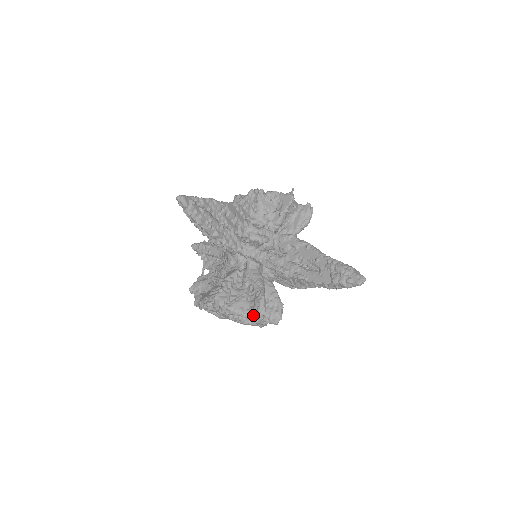
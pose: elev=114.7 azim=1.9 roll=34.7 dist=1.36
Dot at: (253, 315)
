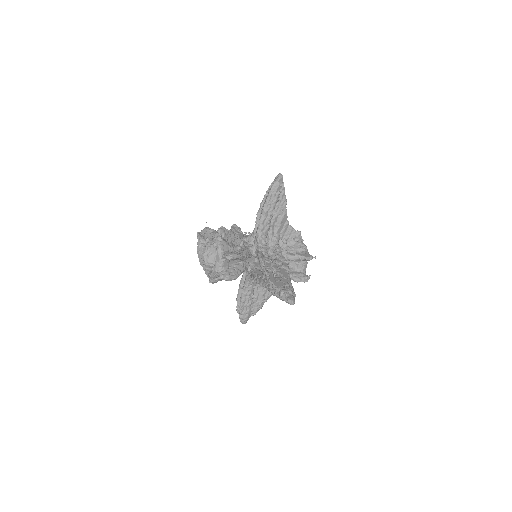
Dot at: (222, 256)
